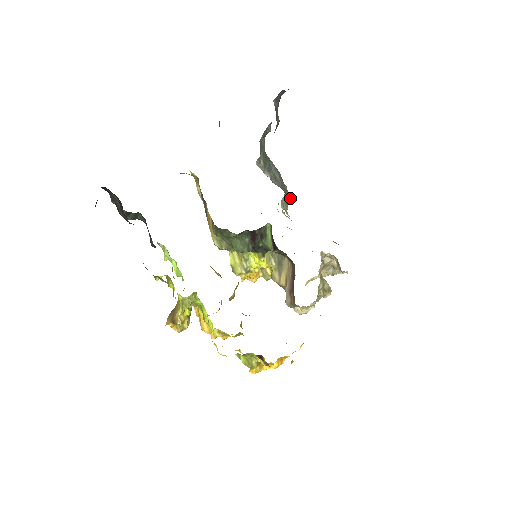
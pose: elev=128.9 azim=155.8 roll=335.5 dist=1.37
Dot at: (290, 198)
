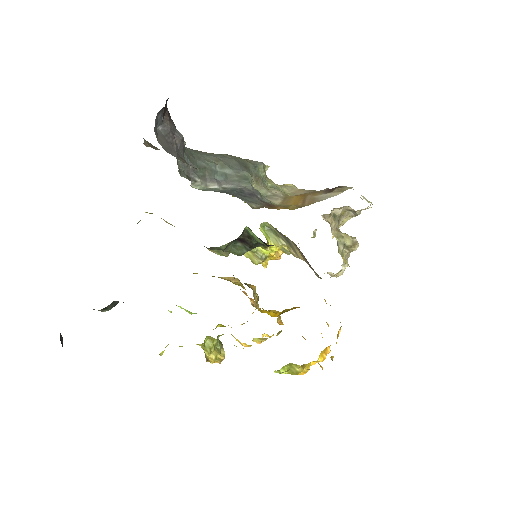
Dot at: (266, 166)
